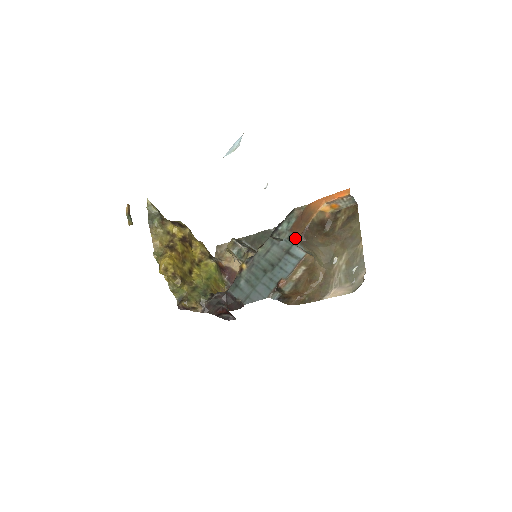
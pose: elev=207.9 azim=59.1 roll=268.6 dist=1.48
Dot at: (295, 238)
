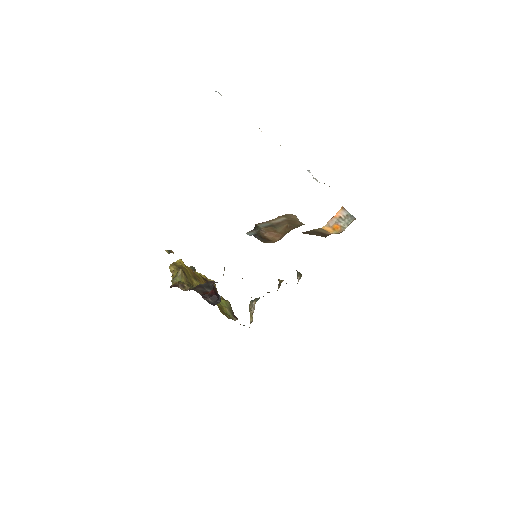
Dot at: occluded
